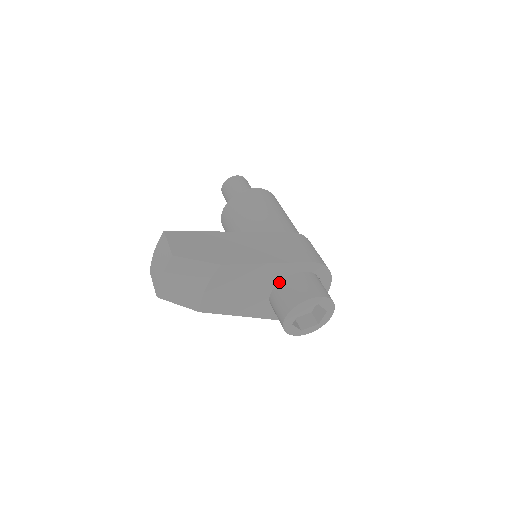
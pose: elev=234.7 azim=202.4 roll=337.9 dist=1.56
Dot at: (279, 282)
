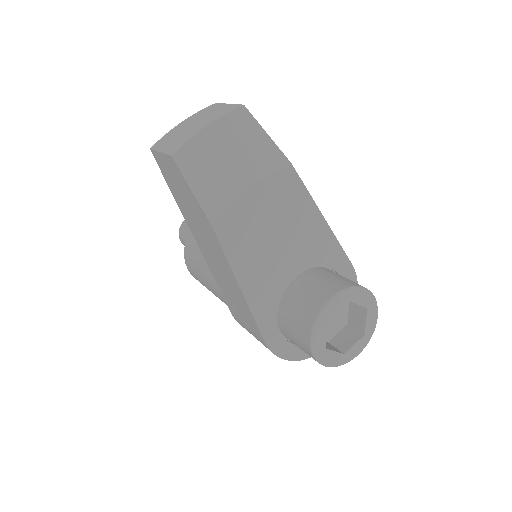
Dot at: (311, 268)
